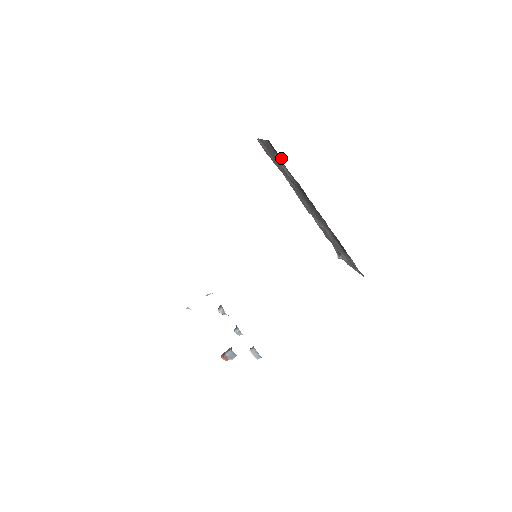
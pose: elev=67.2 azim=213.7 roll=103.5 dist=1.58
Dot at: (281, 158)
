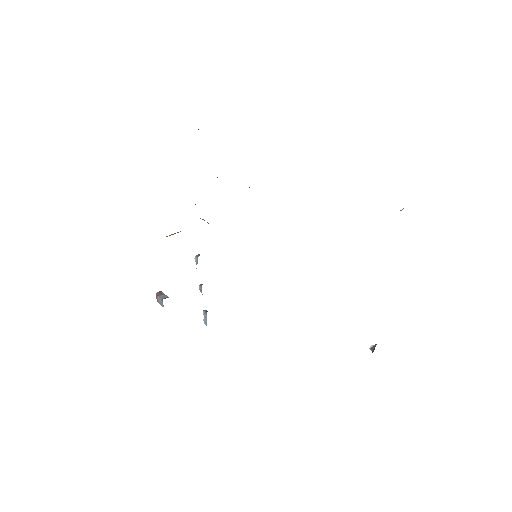
Dot at: occluded
